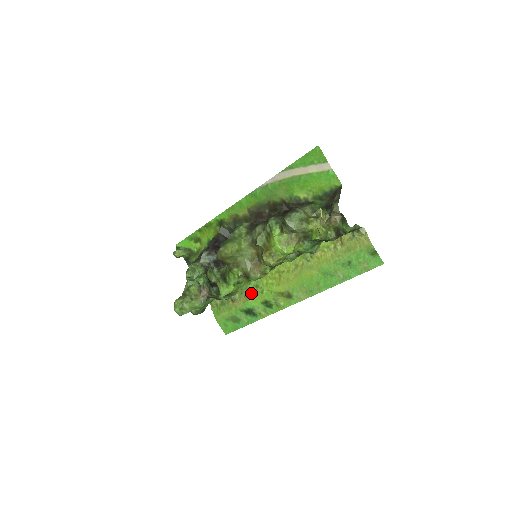
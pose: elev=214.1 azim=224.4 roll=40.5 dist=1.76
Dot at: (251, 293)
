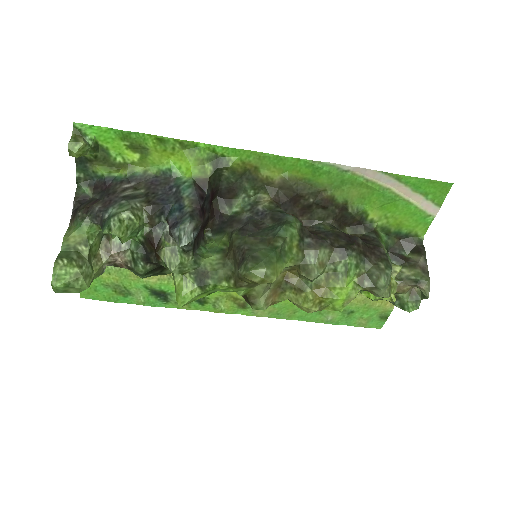
Dot at: occluded
